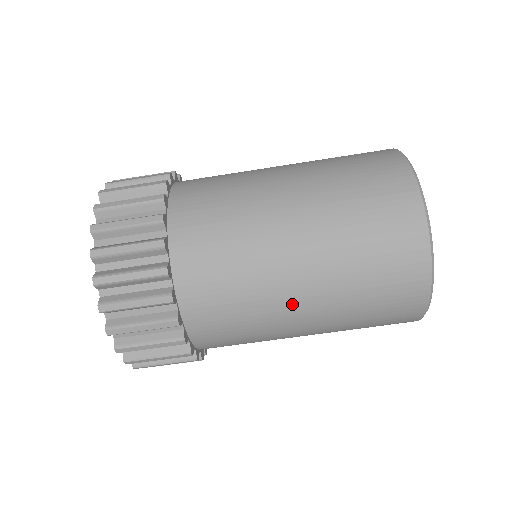
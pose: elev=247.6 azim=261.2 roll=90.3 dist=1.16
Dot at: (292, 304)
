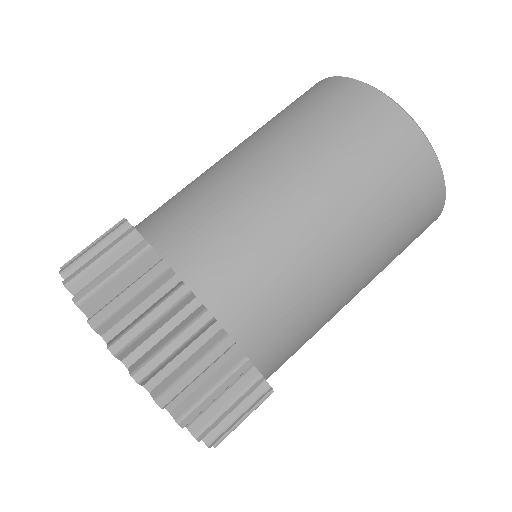
Dot at: (258, 172)
